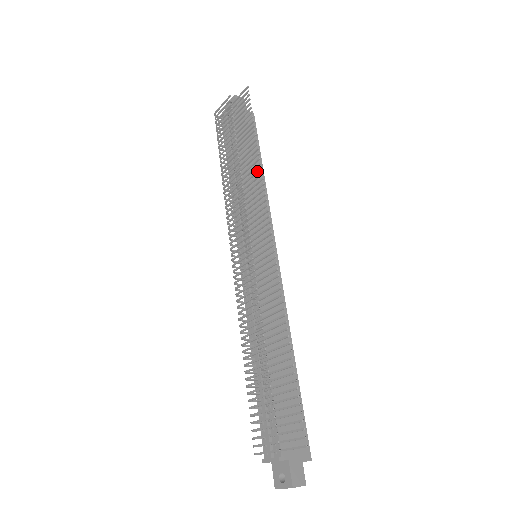
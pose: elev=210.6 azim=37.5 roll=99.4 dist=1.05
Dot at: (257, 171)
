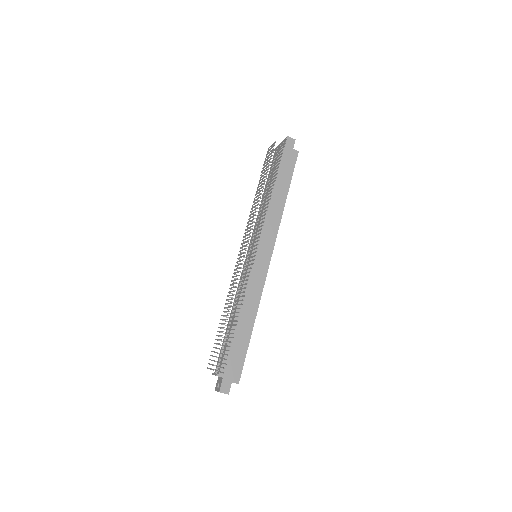
Dot at: (267, 203)
